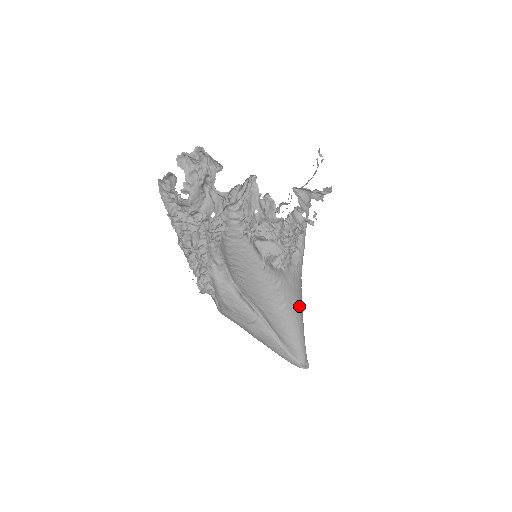
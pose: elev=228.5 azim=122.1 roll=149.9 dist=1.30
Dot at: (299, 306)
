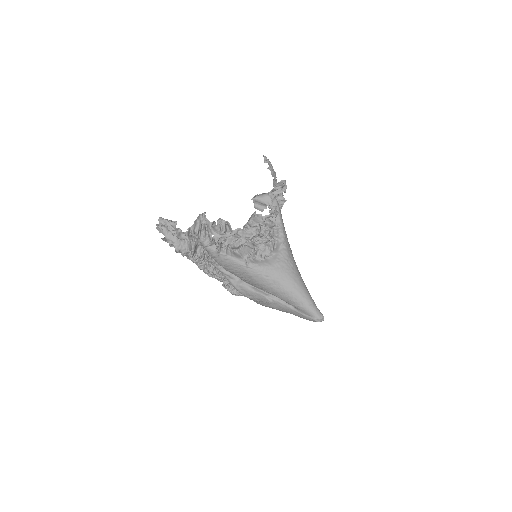
Dot at: (293, 279)
